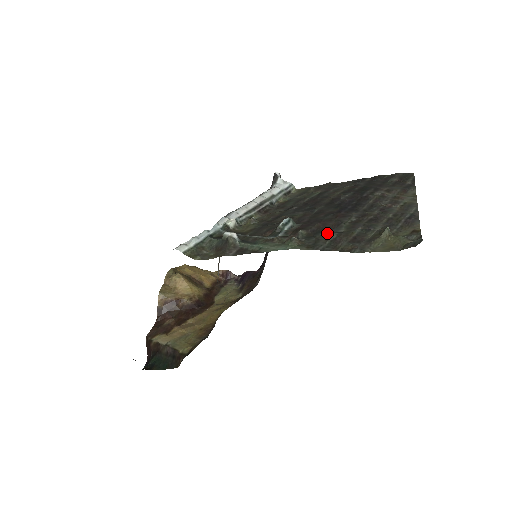
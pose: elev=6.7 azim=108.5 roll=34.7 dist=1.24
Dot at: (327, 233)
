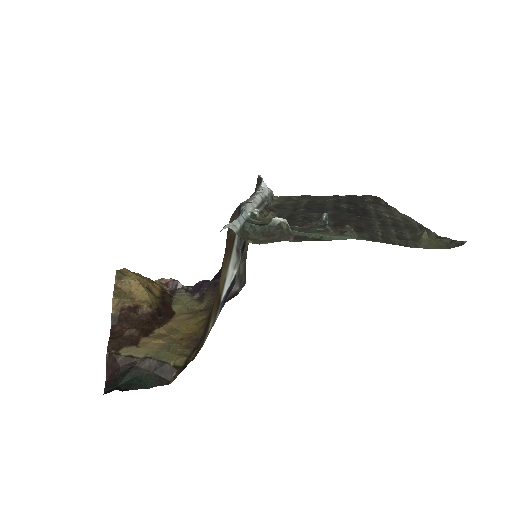
Dot at: (370, 230)
